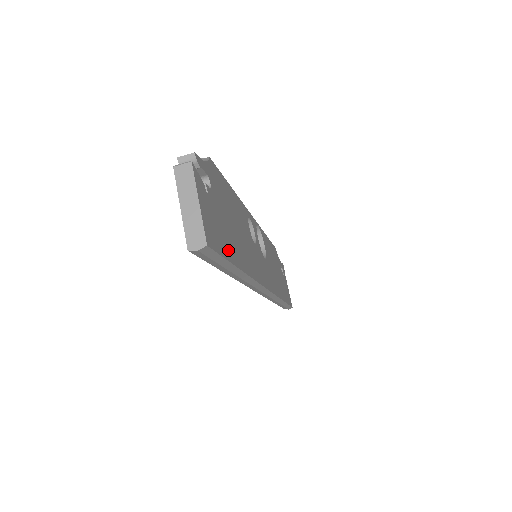
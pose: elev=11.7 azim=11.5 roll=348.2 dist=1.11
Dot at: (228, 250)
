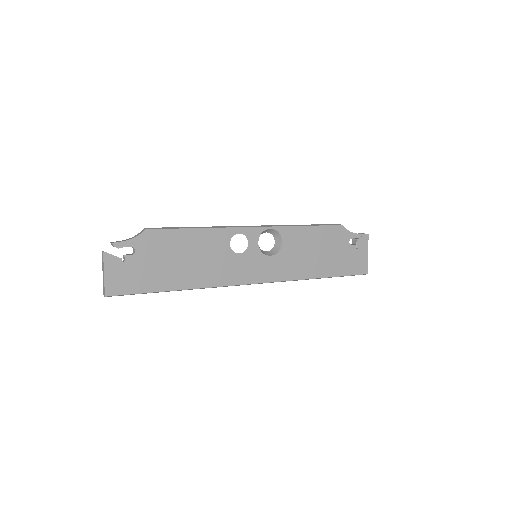
Dot at: (149, 286)
